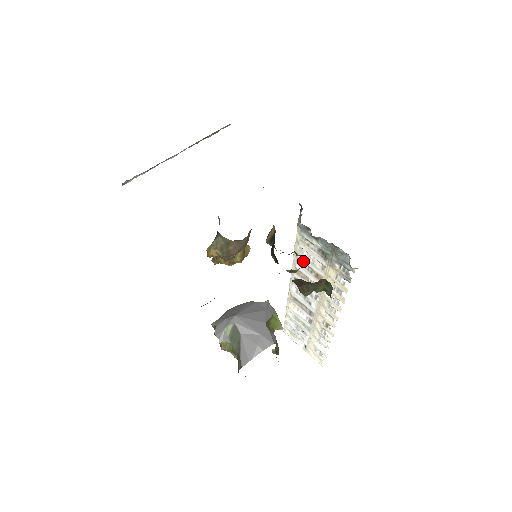
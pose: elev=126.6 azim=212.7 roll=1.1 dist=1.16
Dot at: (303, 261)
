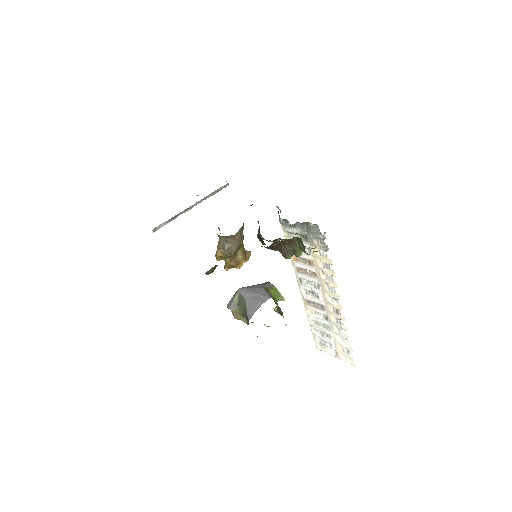
Dot at: occluded
